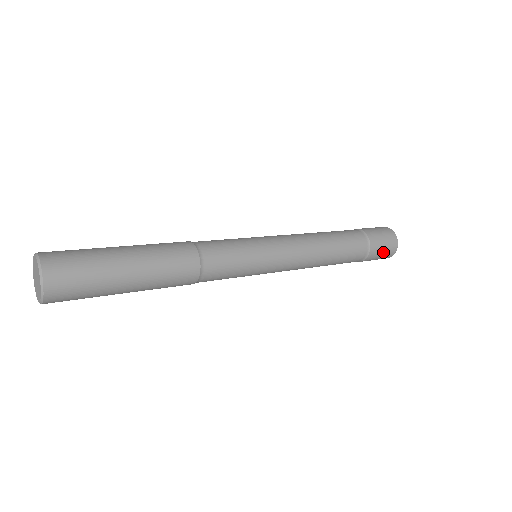
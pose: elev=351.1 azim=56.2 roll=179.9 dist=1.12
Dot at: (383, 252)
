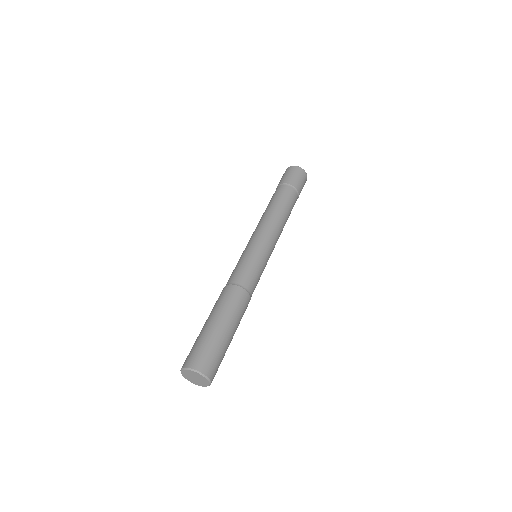
Dot at: occluded
